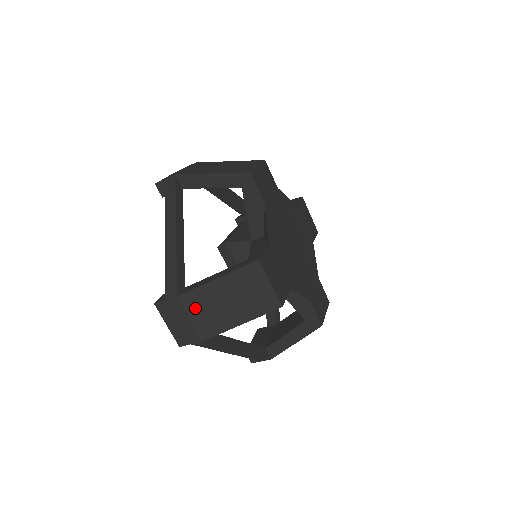
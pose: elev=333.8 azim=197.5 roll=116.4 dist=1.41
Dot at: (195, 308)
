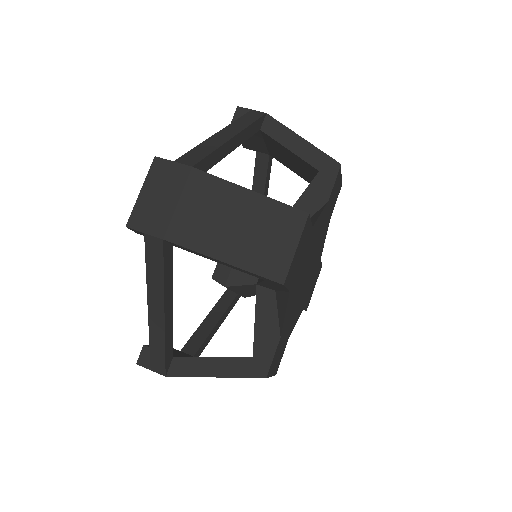
Dot at: occluded
